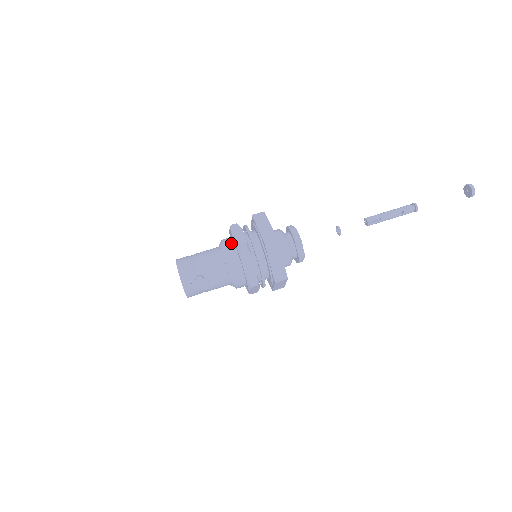
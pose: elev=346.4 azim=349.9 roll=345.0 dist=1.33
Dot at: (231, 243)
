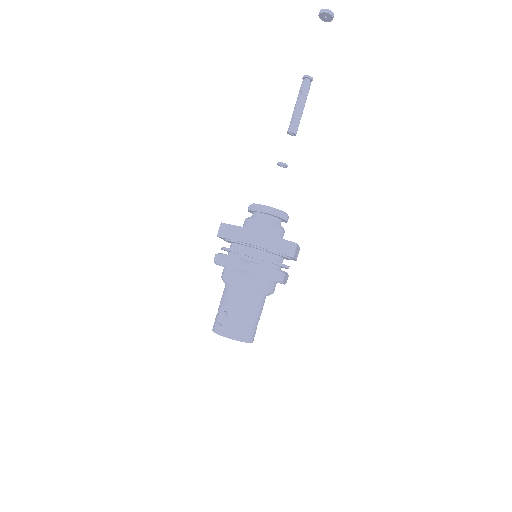
Dot at: occluded
